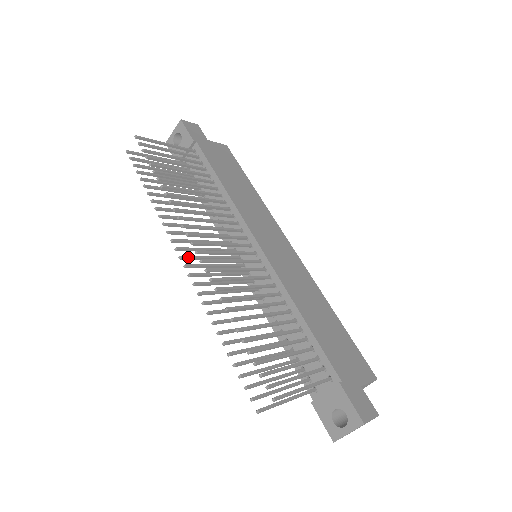
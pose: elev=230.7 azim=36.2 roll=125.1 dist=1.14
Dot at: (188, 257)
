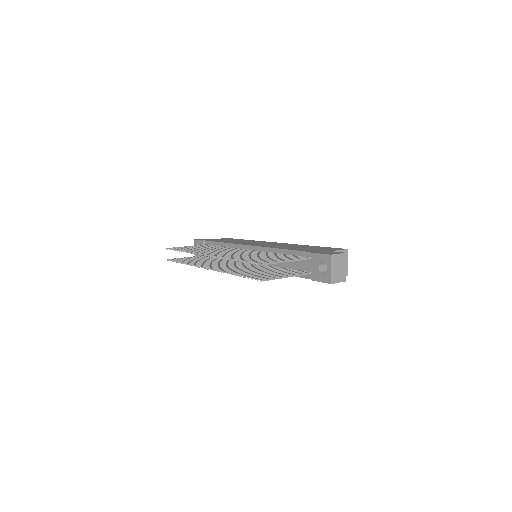
Dot at: (209, 267)
